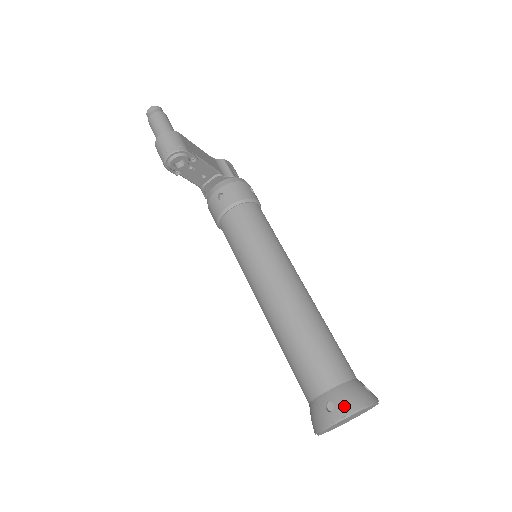
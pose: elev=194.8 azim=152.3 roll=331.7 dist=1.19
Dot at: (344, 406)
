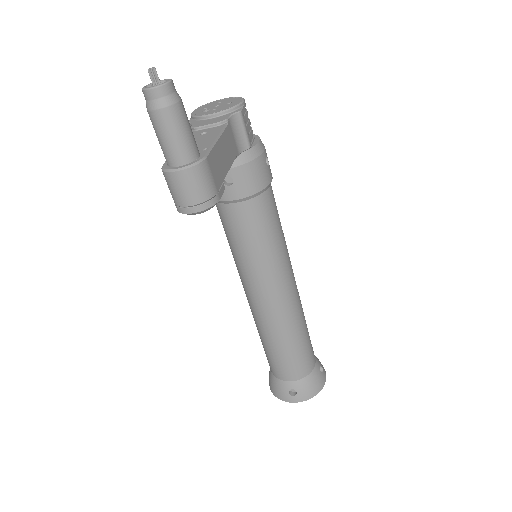
Dot at: (304, 395)
